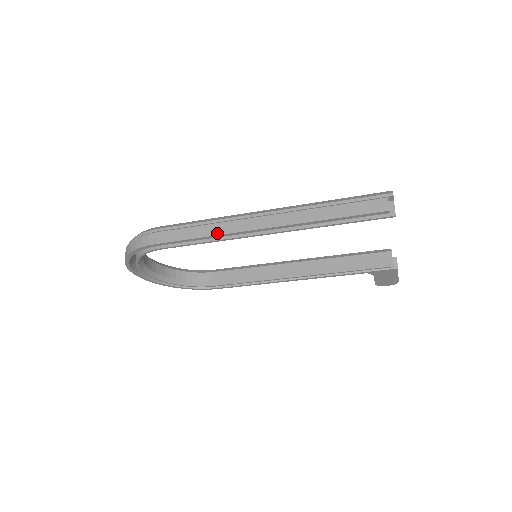
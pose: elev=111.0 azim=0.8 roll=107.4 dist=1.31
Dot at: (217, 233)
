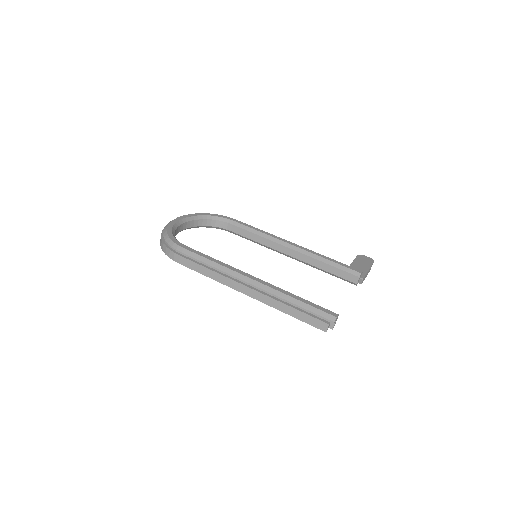
Dot at: (218, 280)
